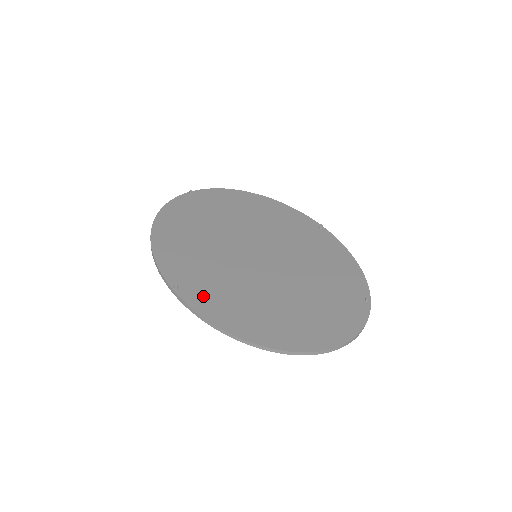
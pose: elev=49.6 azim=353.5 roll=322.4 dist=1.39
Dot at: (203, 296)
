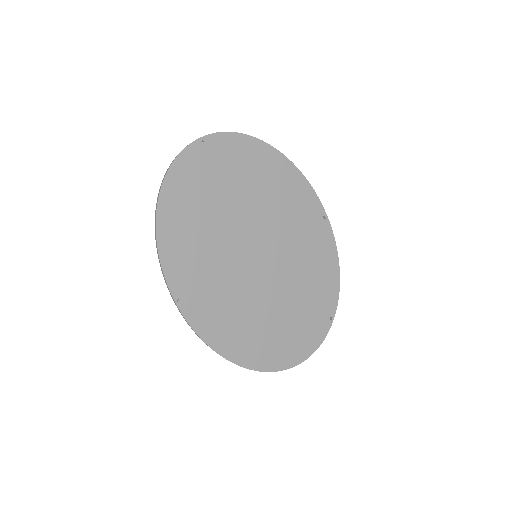
Dot at: (202, 312)
